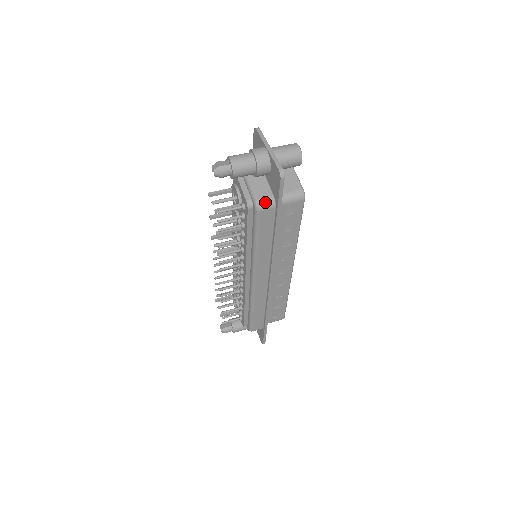
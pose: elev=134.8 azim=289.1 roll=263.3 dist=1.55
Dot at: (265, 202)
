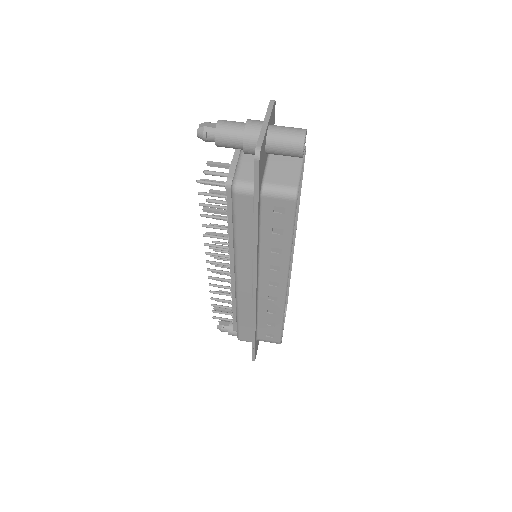
Dot at: (243, 185)
